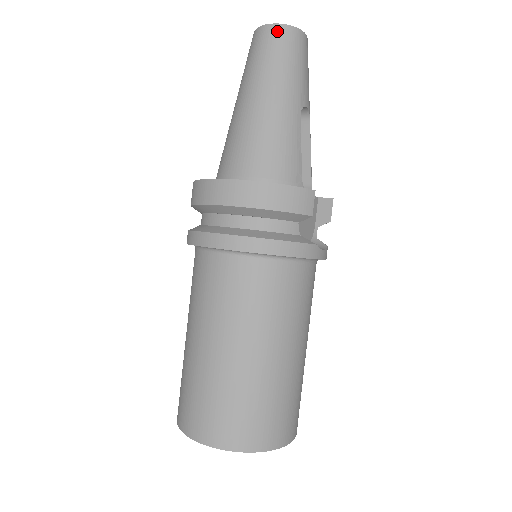
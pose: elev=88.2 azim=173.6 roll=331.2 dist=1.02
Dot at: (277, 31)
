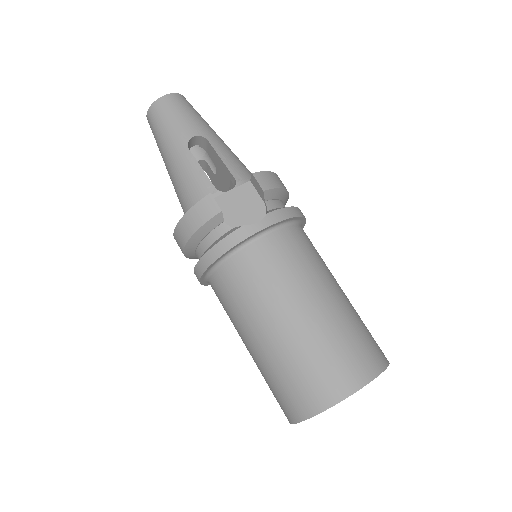
Dot at: (149, 117)
